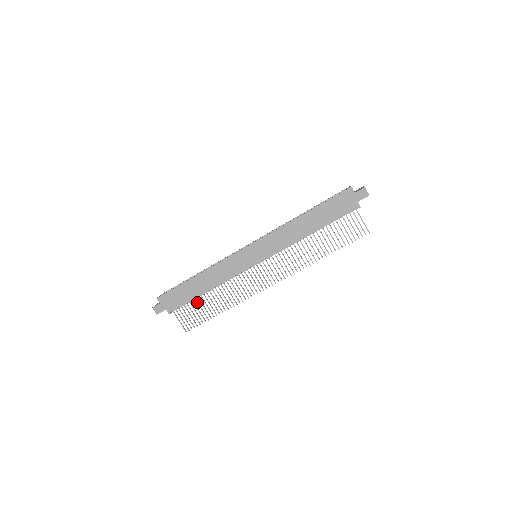
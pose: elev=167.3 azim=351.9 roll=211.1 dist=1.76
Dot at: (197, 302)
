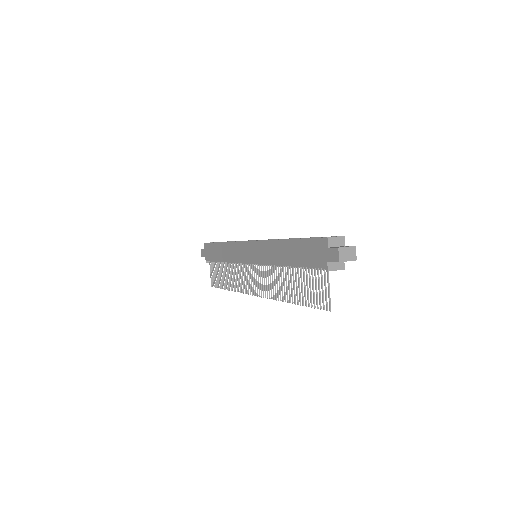
Dot at: (220, 267)
